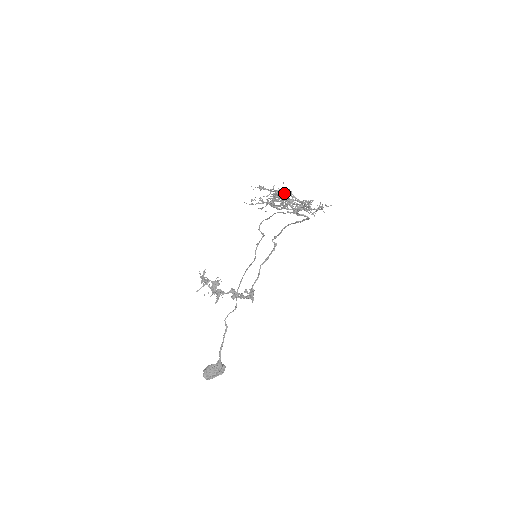
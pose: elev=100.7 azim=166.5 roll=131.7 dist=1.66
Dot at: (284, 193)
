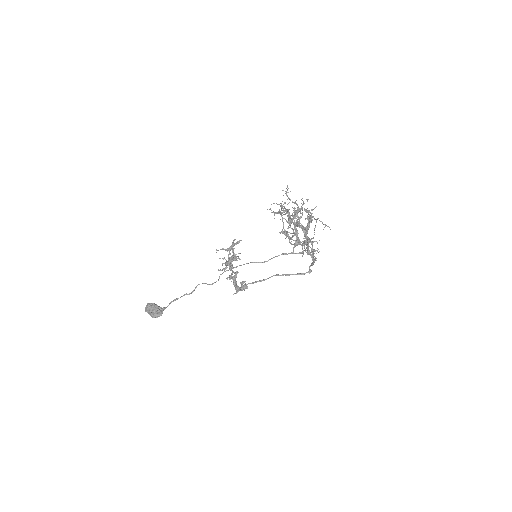
Dot at: (302, 215)
